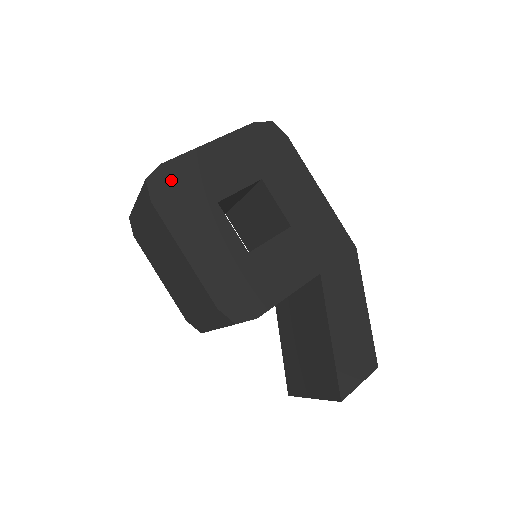
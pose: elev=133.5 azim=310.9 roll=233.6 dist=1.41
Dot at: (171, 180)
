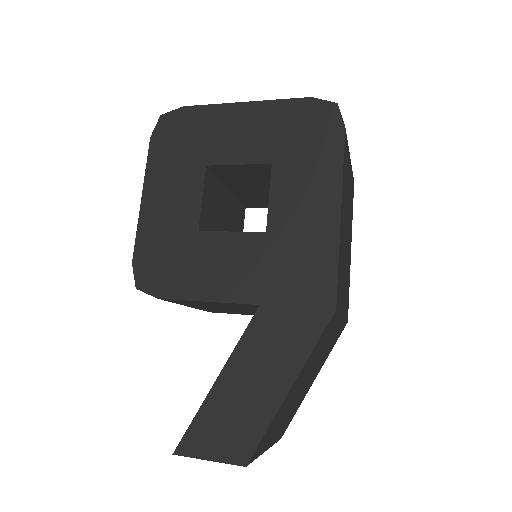
Dot at: (180, 125)
